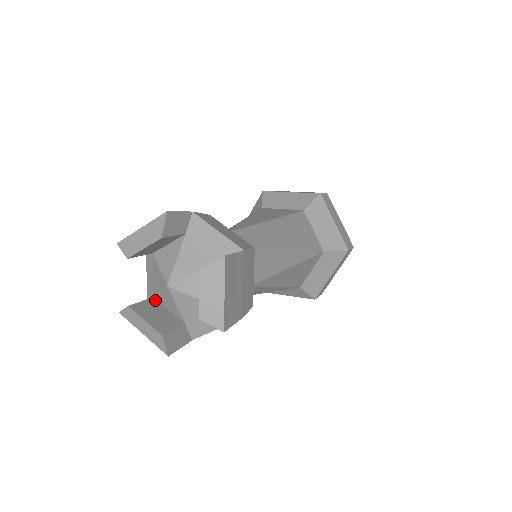
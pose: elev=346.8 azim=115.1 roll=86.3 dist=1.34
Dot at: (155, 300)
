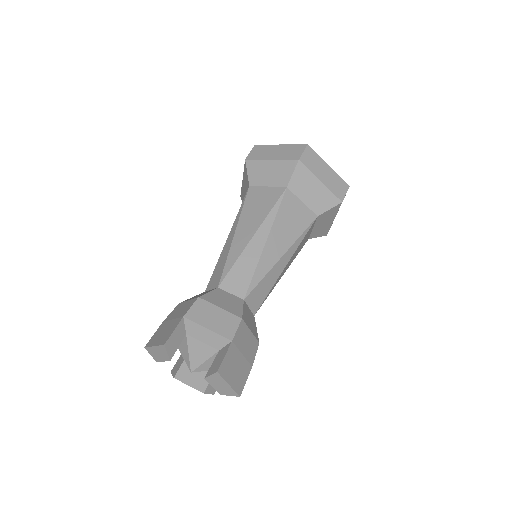
Dot at: occluded
